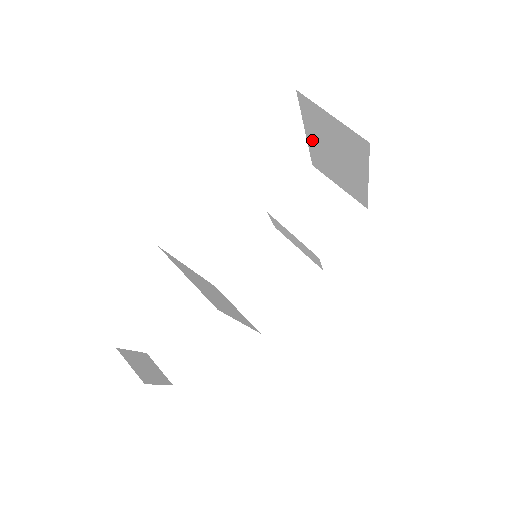
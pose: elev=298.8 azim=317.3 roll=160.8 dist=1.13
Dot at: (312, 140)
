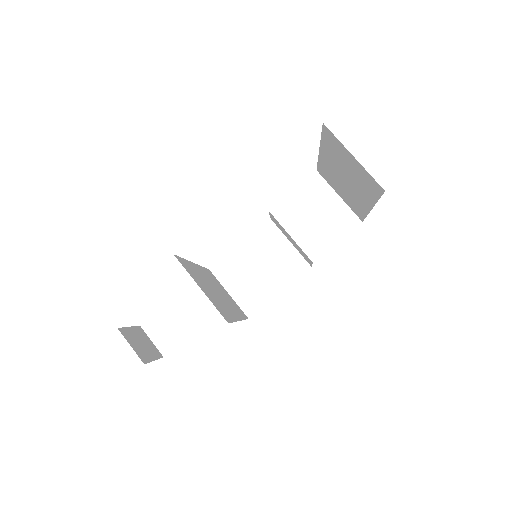
Dot at: (324, 157)
